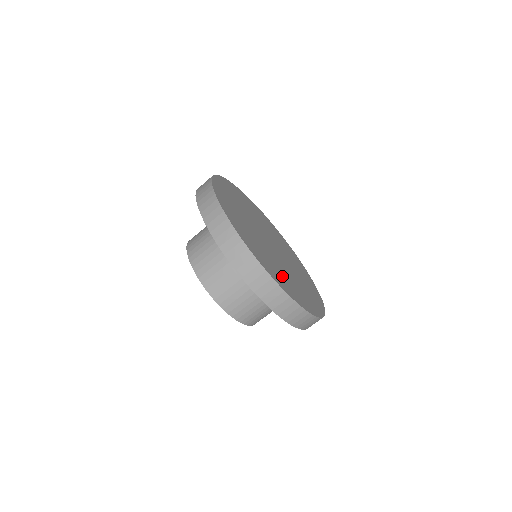
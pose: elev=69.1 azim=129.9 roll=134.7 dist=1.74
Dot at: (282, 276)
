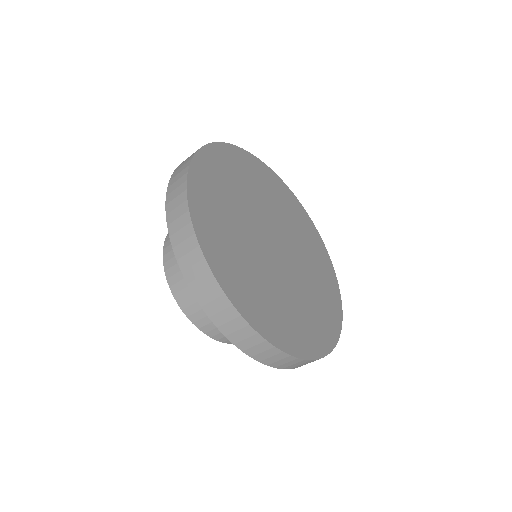
Dot at: (235, 258)
